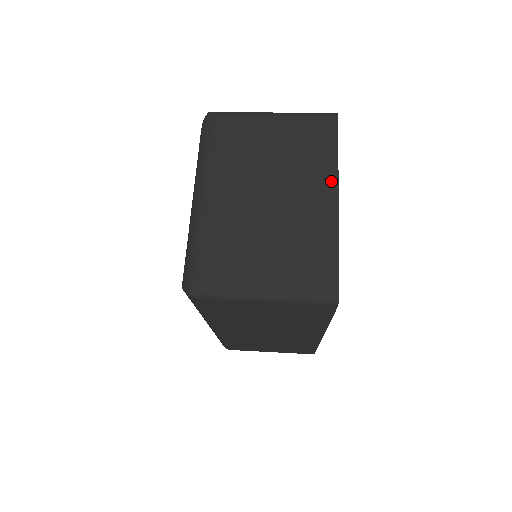
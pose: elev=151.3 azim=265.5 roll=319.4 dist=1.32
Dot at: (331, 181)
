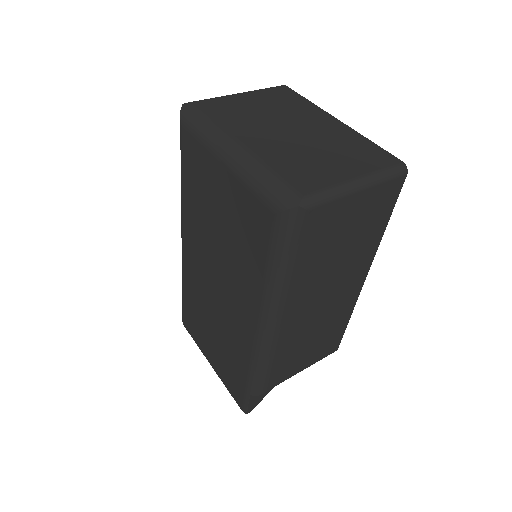
Dot at: (322, 113)
